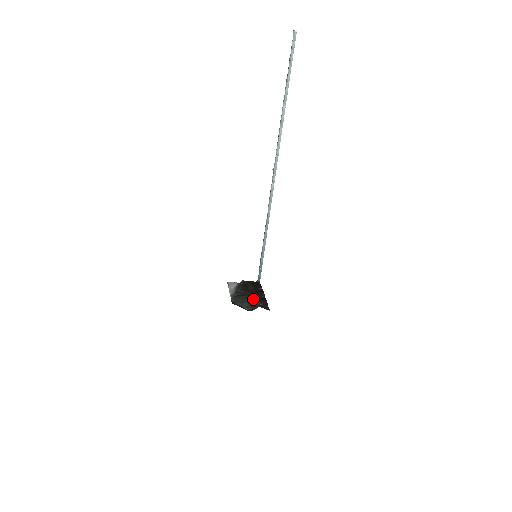
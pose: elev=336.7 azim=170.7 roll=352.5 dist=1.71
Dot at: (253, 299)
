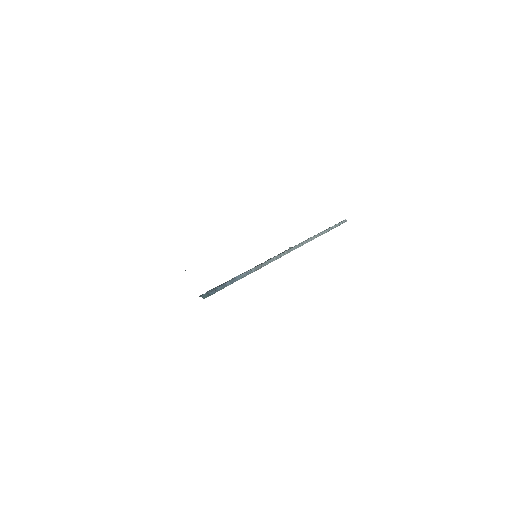
Dot at: occluded
